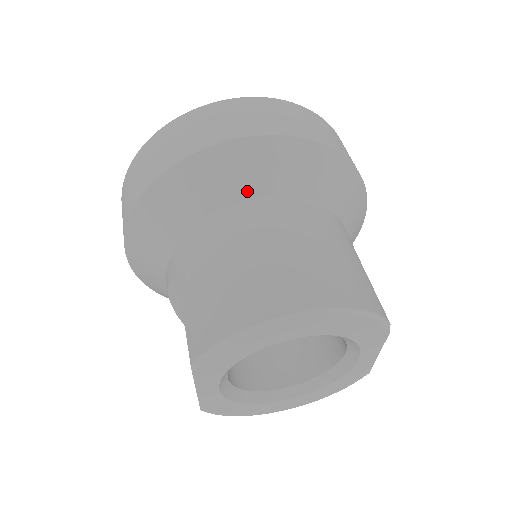
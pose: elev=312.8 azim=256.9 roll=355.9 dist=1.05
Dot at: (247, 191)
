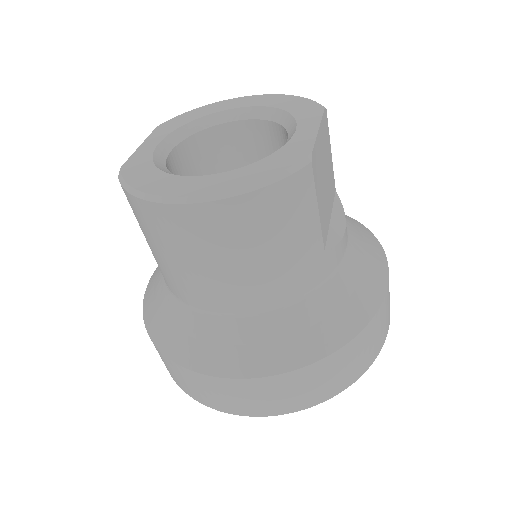
Dot at: occluded
